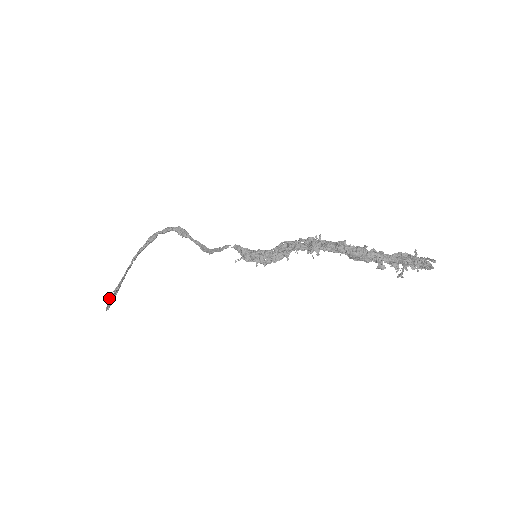
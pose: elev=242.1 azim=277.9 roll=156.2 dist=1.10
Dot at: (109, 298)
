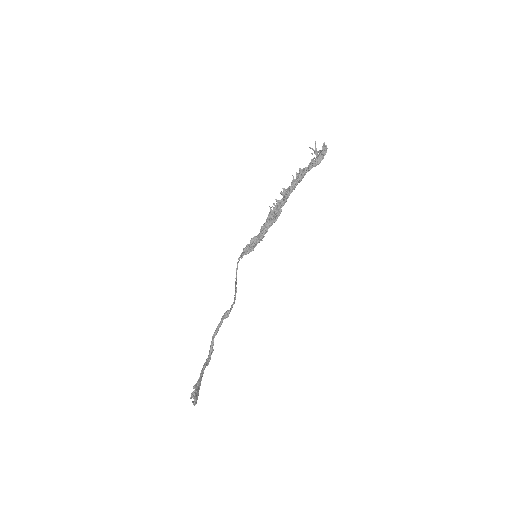
Dot at: (192, 393)
